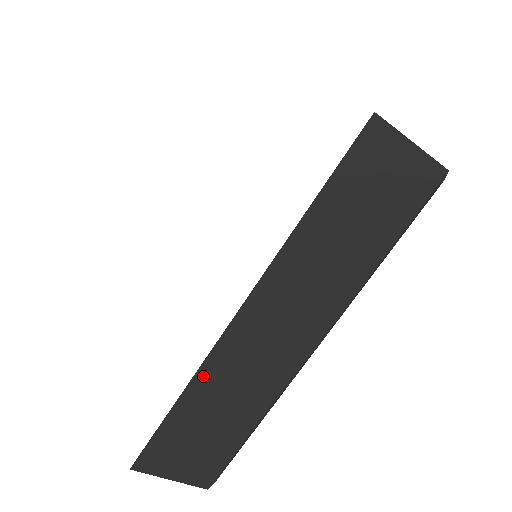
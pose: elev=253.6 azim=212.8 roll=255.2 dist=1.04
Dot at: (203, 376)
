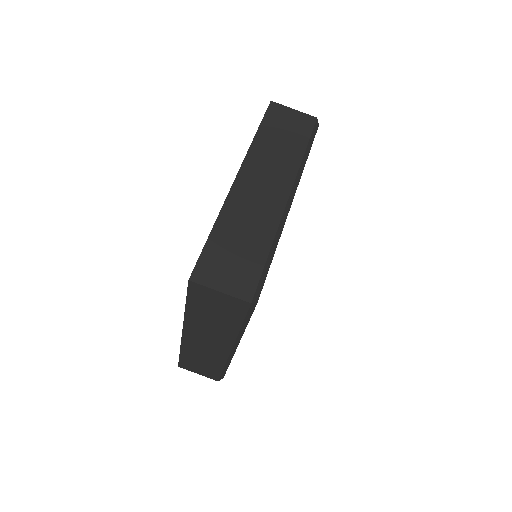
Dot at: (185, 348)
